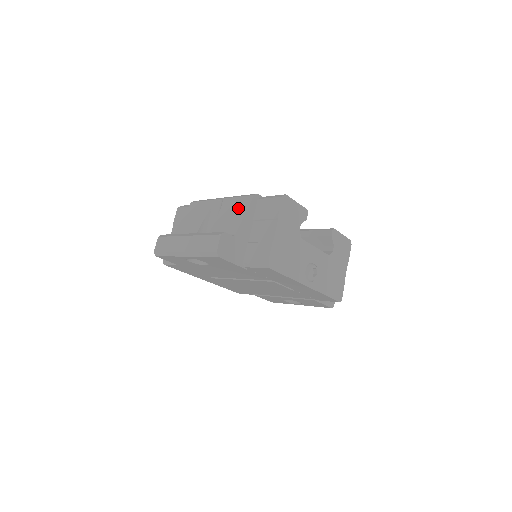
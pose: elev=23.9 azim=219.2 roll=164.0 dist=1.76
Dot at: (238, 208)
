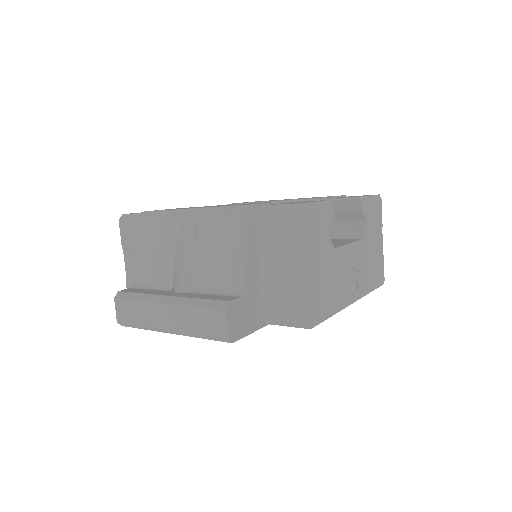
Dot at: (229, 237)
